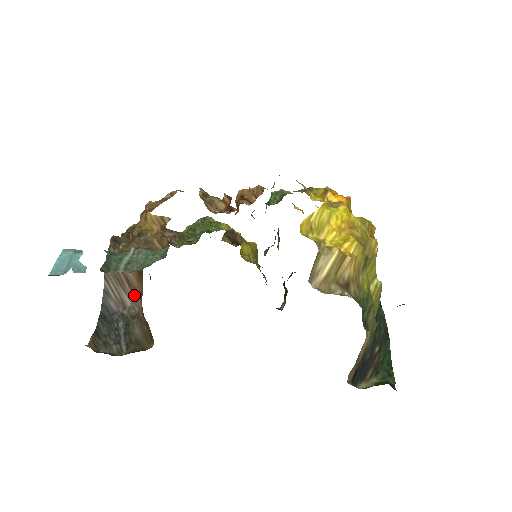
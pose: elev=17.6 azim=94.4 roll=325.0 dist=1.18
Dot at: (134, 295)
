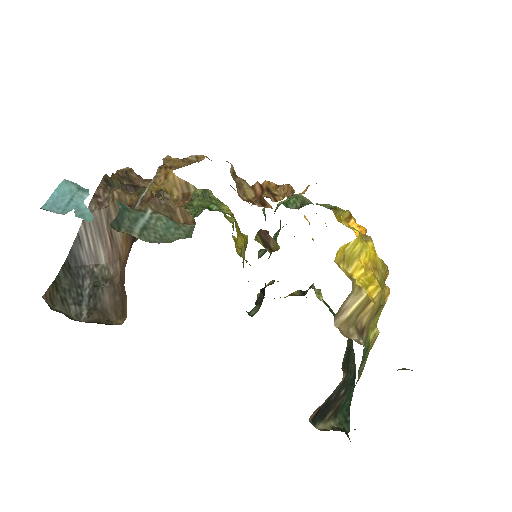
Dot at: (114, 254)
